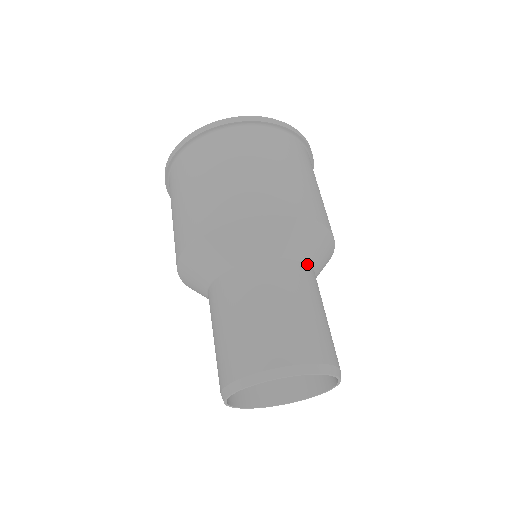
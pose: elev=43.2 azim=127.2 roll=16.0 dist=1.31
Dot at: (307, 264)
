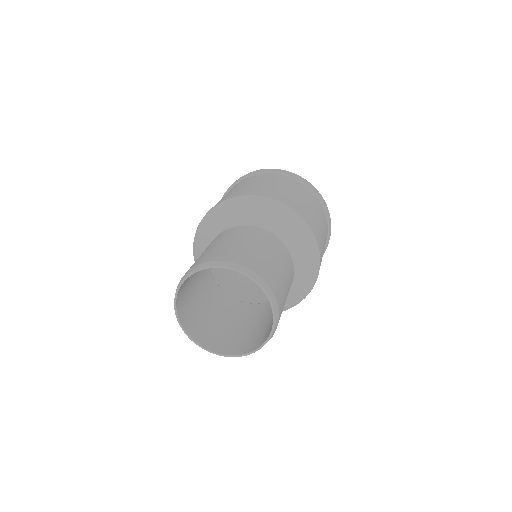
Dot at: (291, 284)
